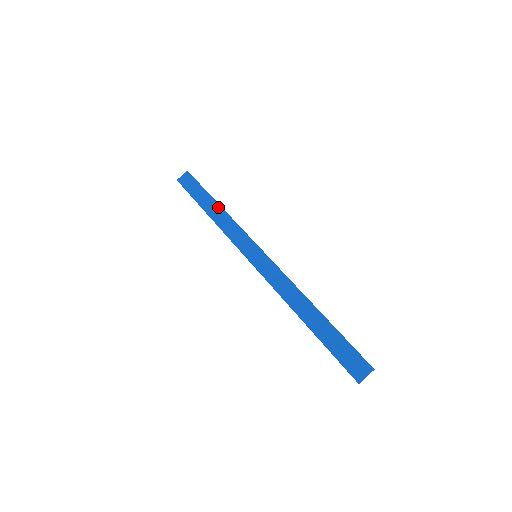
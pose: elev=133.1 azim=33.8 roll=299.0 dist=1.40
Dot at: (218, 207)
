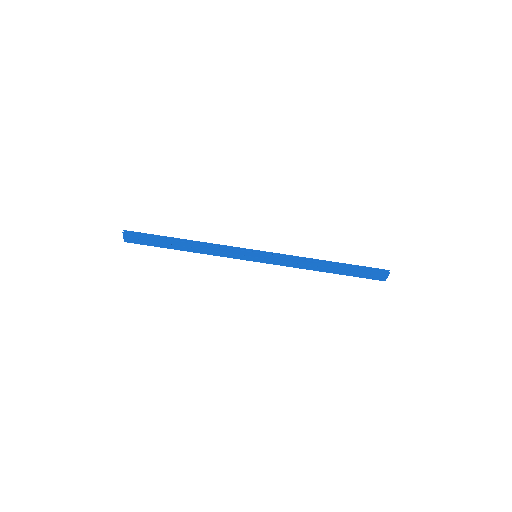
Dot at: (188, 244)
